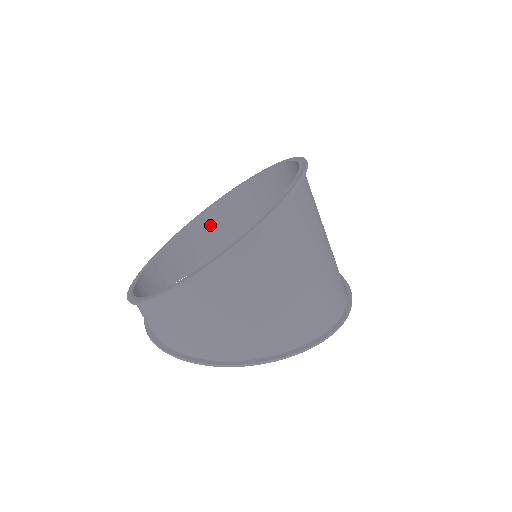
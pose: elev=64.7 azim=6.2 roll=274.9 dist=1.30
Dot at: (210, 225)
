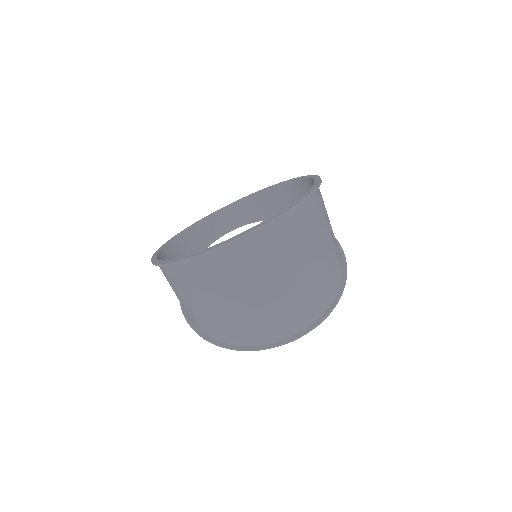
Dot at: (298, 192)
